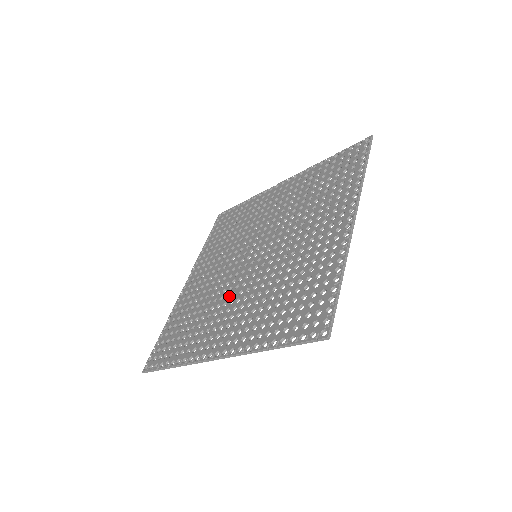
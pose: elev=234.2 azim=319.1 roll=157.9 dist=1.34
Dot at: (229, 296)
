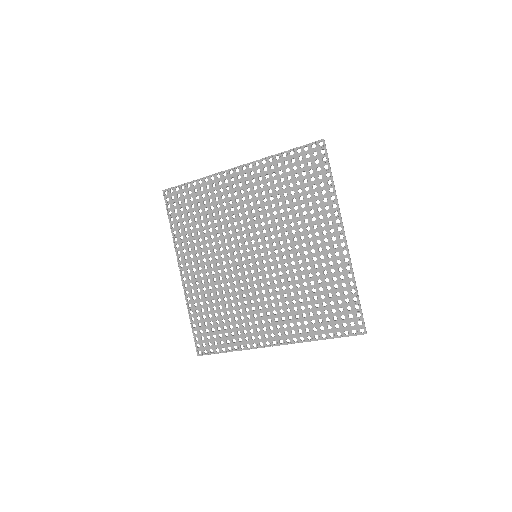
Dot at: (221, 251)
